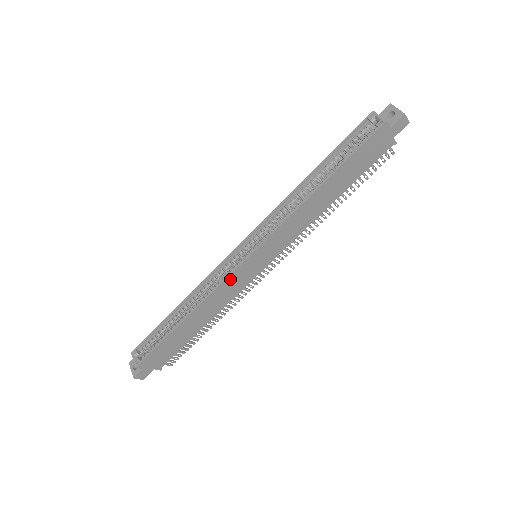
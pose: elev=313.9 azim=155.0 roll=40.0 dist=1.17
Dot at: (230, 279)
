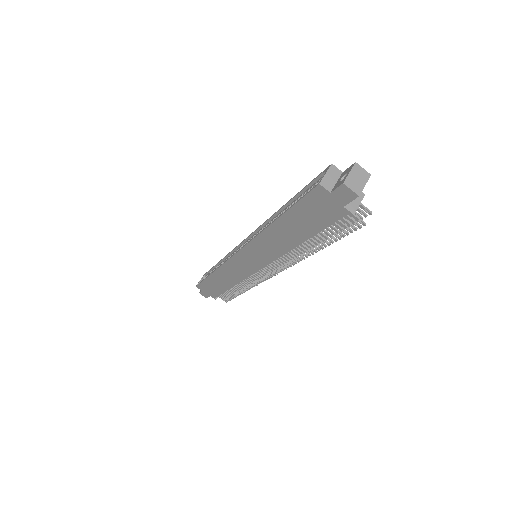
Dot at: (231, 263)
